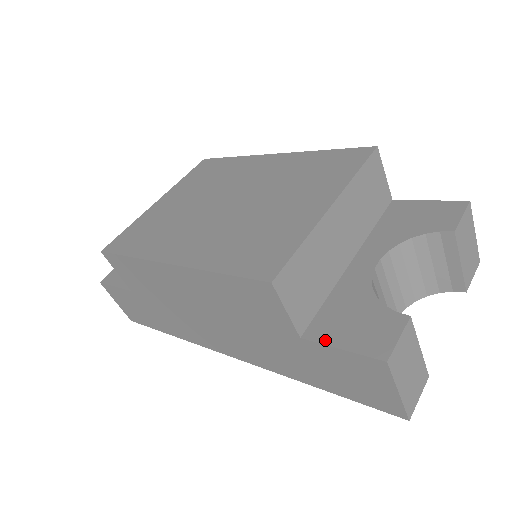
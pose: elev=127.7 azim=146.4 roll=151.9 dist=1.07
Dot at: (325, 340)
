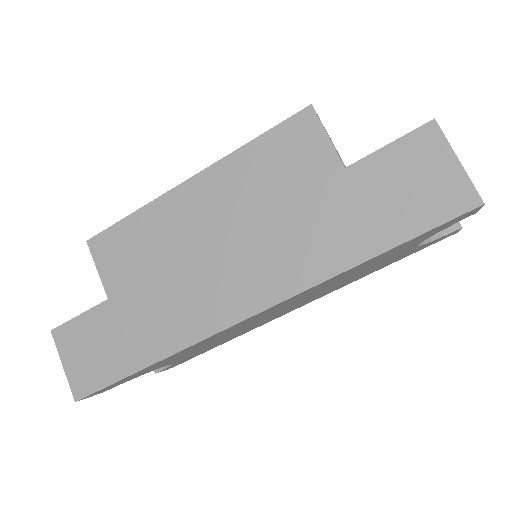
Dot at: (370, 155)
